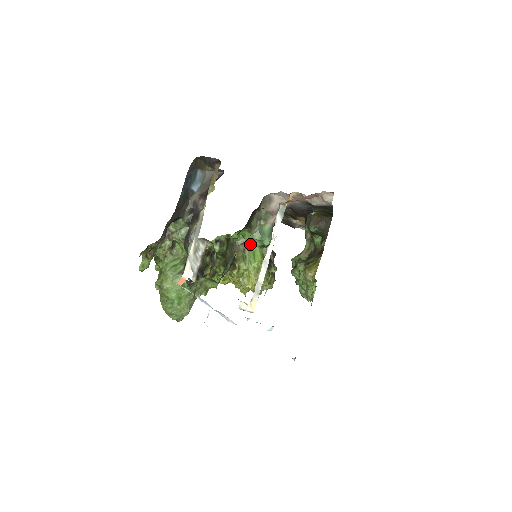
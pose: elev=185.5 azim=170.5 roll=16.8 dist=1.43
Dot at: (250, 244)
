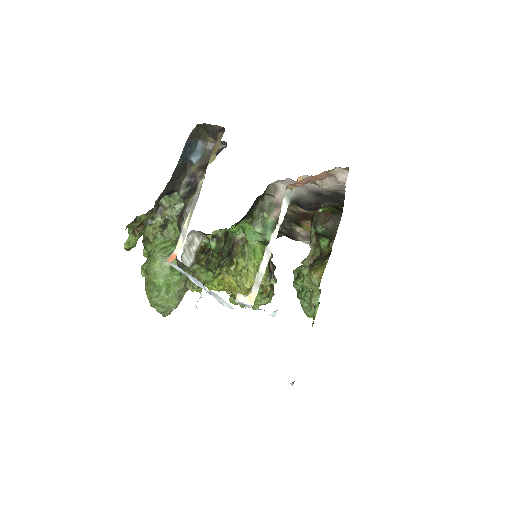
Dot at: (251, 238)
